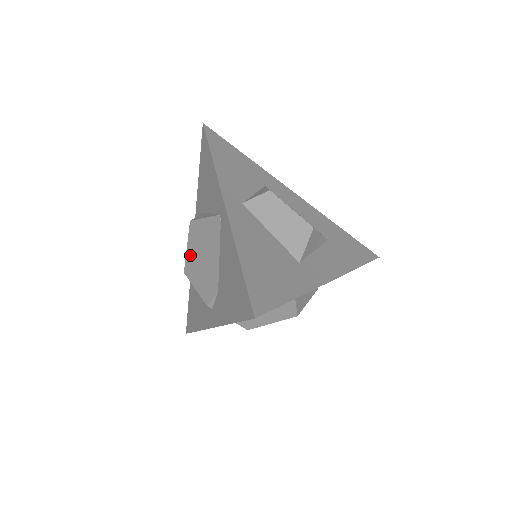
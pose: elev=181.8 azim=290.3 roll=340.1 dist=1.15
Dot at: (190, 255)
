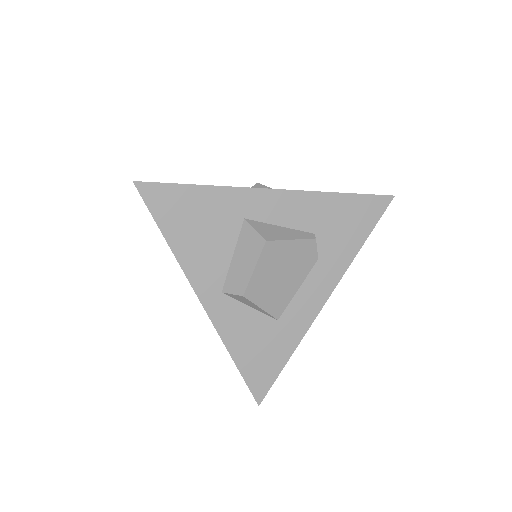
Dot at: occluded
